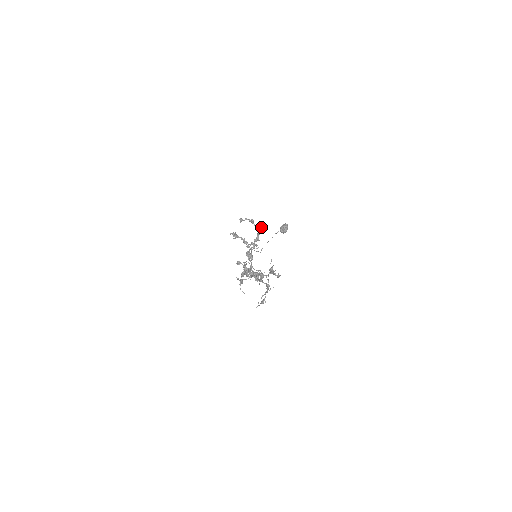
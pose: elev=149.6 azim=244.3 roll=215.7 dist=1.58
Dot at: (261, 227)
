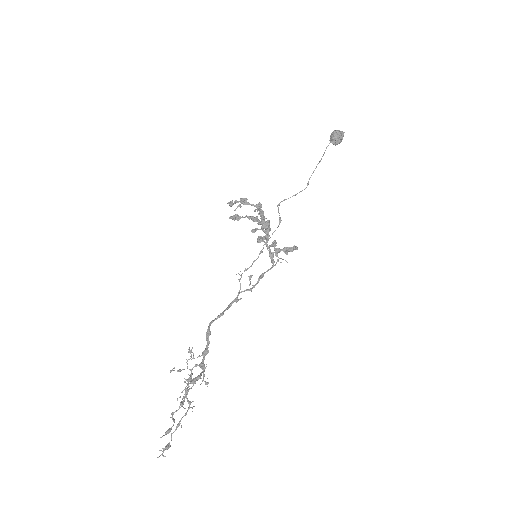
Dot at: (257, 208)
